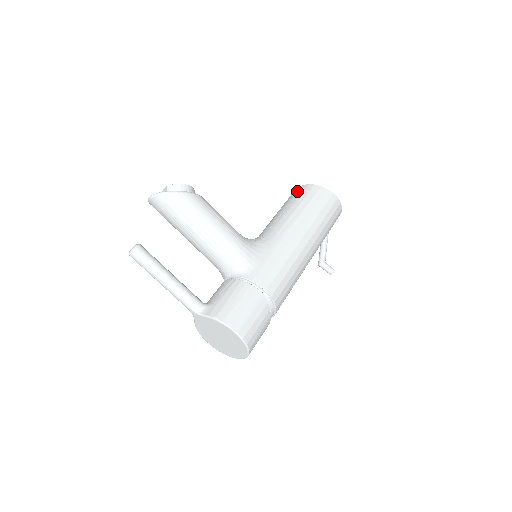
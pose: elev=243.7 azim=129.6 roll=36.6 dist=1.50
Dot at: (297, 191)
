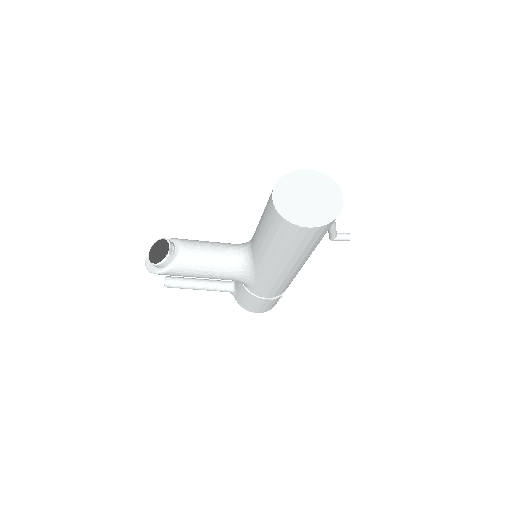
Dot at: (269, 212)
